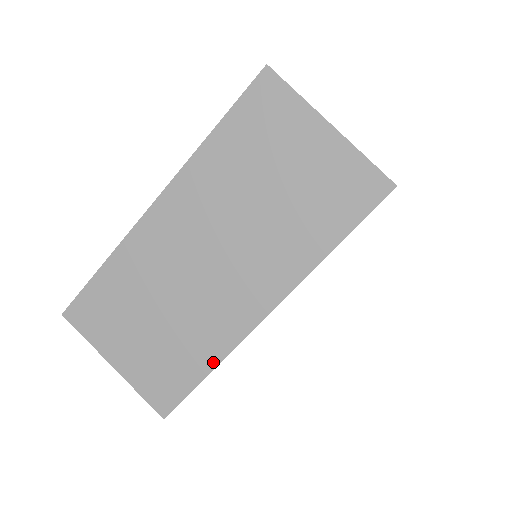
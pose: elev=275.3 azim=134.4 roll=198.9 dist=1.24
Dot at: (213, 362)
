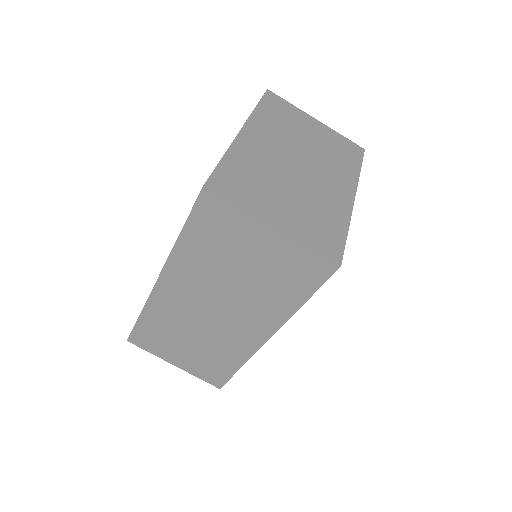
Dot at: (239, 364)
